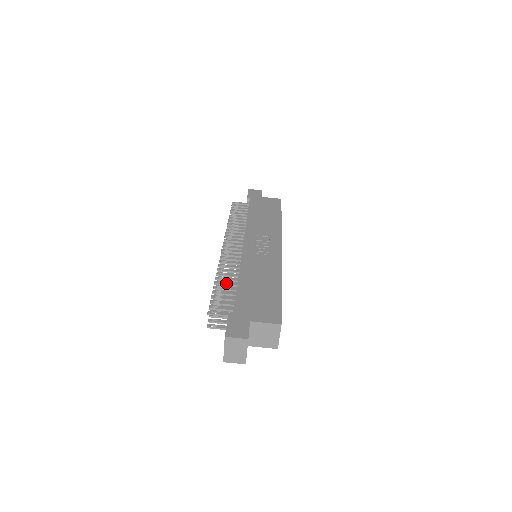
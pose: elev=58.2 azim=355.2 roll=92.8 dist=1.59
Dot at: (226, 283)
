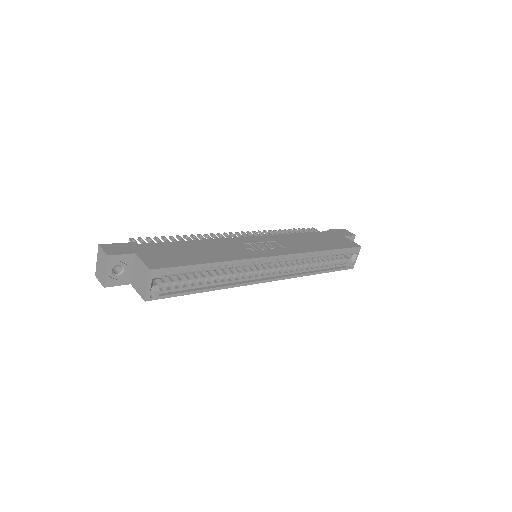
Dot at: (183, 240)
